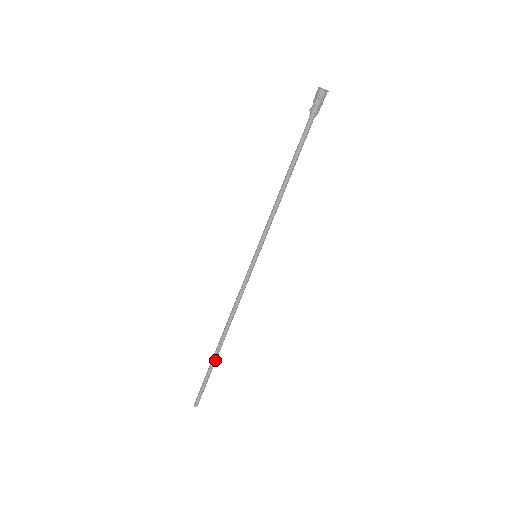
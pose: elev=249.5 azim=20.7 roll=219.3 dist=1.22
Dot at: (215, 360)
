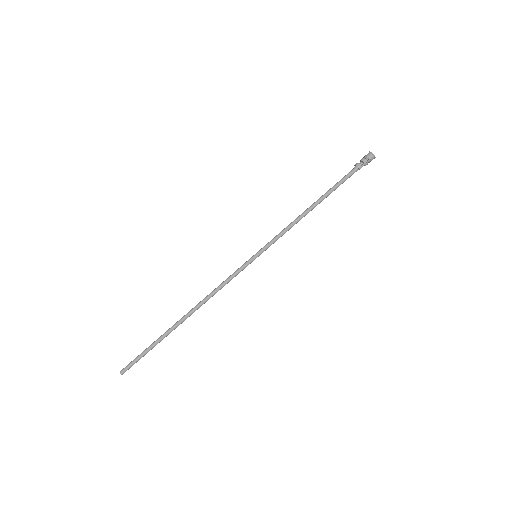
Dot at: (167, 334)
